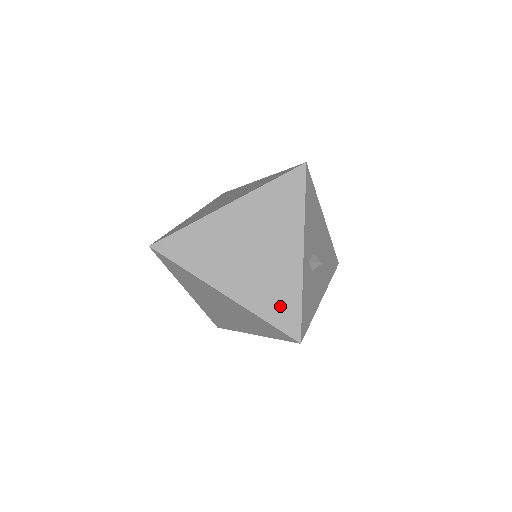
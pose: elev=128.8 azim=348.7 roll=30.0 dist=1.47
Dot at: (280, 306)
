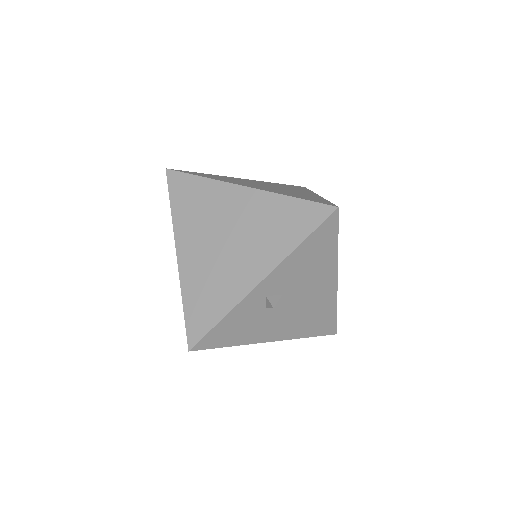
Dot at: (203, 306)
